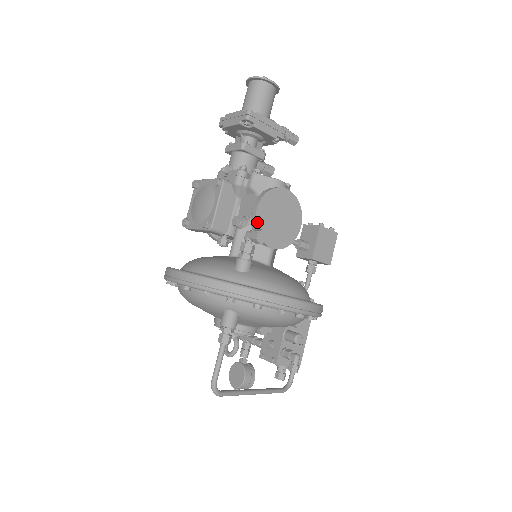
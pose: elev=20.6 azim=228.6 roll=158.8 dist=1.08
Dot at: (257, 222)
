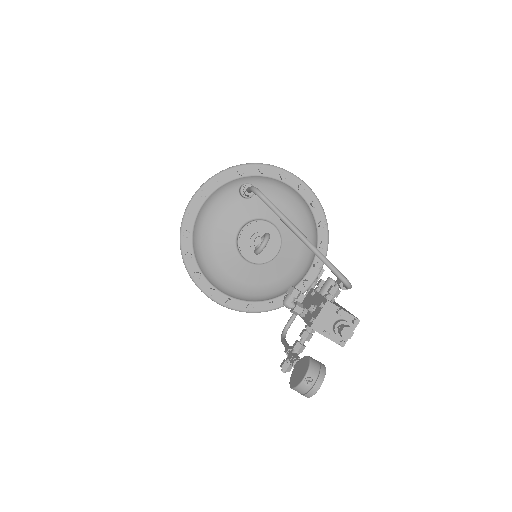
Dot at: occluded
